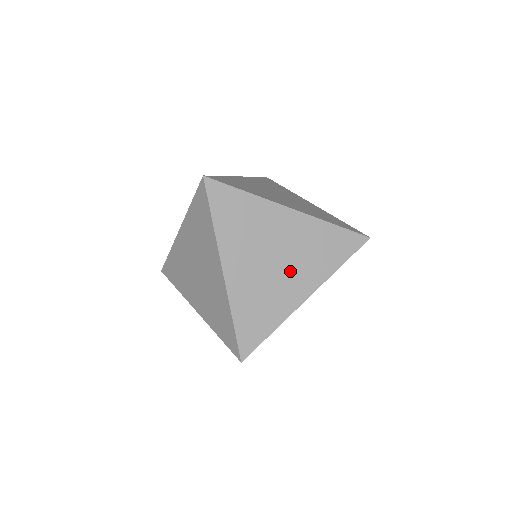
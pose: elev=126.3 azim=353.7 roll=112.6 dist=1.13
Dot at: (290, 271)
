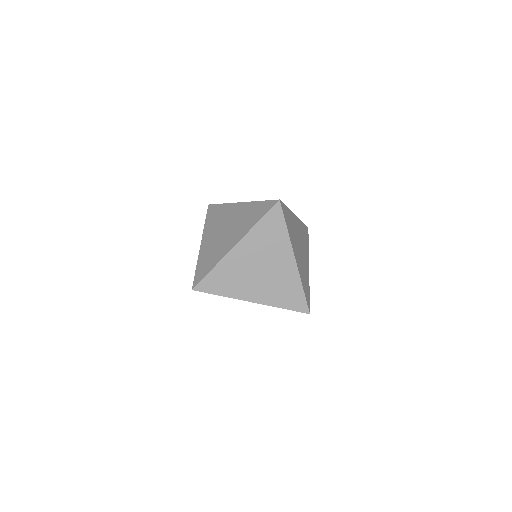
Dot at: (273, 263)
